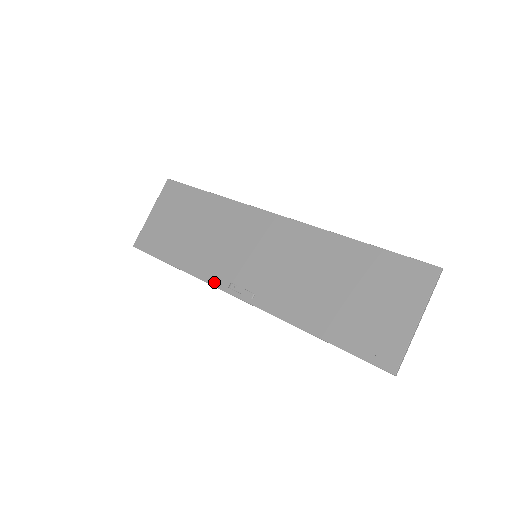
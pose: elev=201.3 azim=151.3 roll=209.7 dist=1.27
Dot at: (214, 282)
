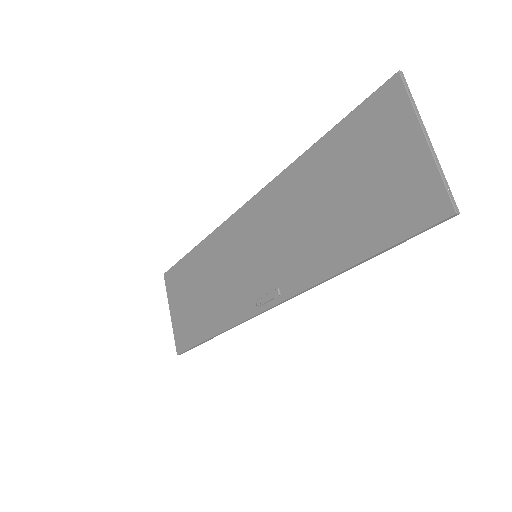
Dot at: (244, 316)
